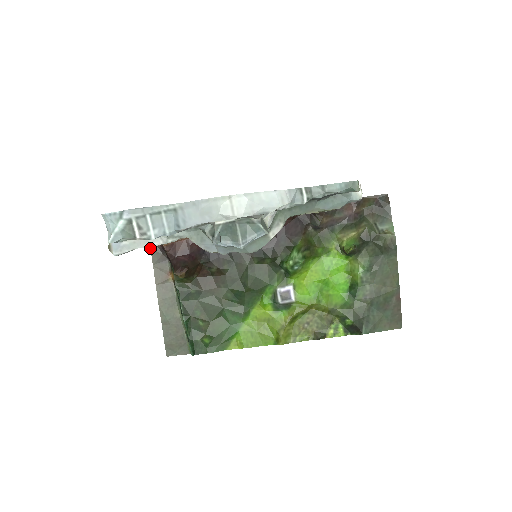
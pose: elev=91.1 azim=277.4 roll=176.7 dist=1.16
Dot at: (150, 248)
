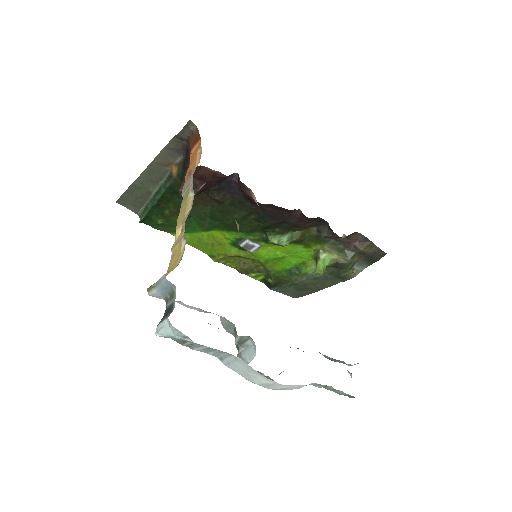
Dot at: (174, 136)
